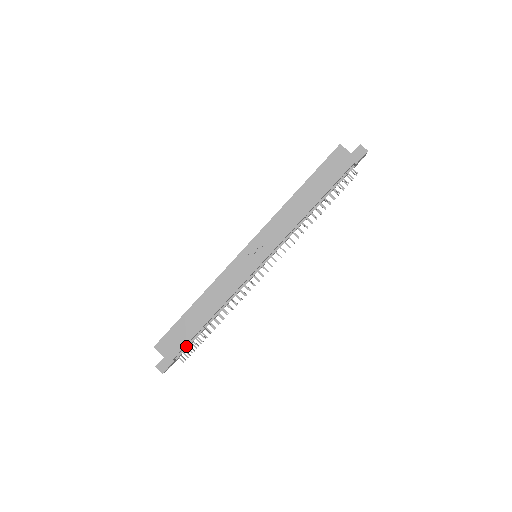
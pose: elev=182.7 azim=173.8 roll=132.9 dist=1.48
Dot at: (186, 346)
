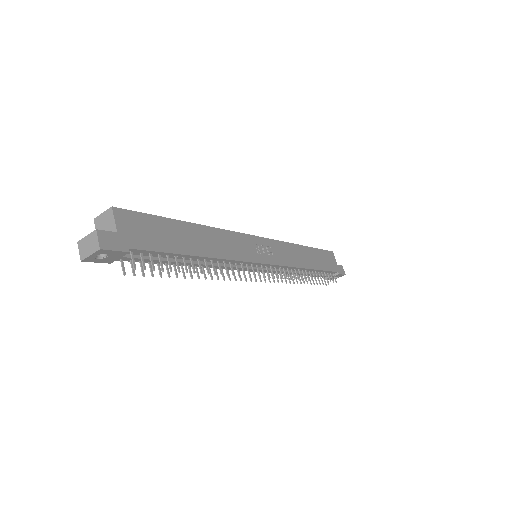
Dot at: (152, 254)
